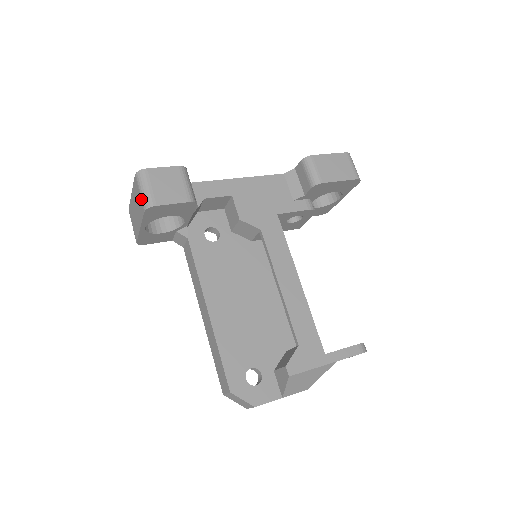
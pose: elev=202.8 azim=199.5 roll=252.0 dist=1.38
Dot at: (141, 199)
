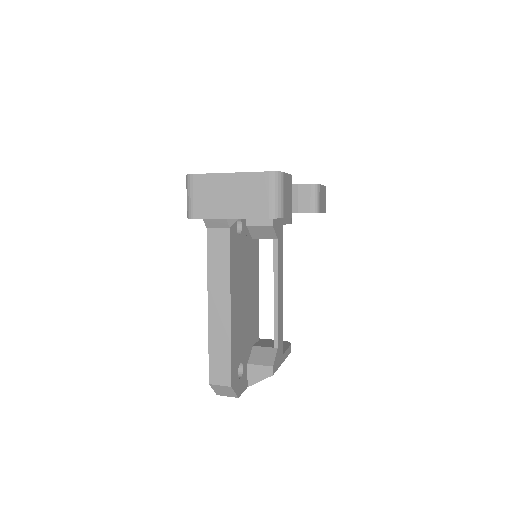
Dot at: (271, 203)
